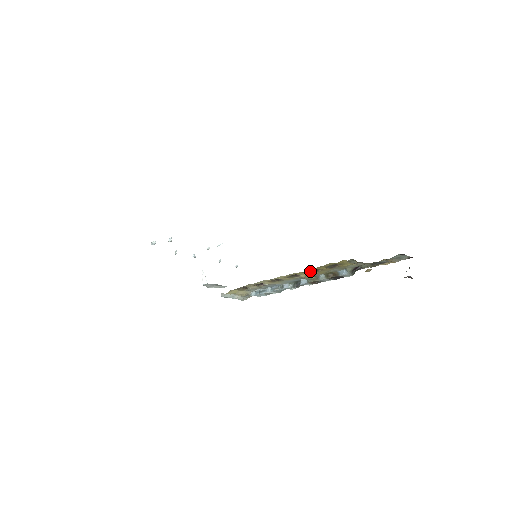
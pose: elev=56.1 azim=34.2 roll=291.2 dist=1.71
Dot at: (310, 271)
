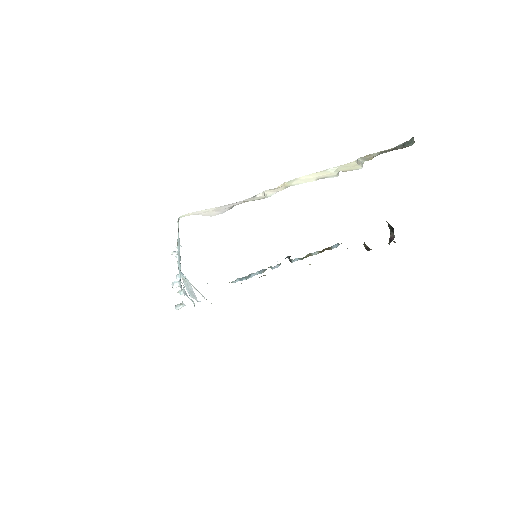
Dot at: occluded
